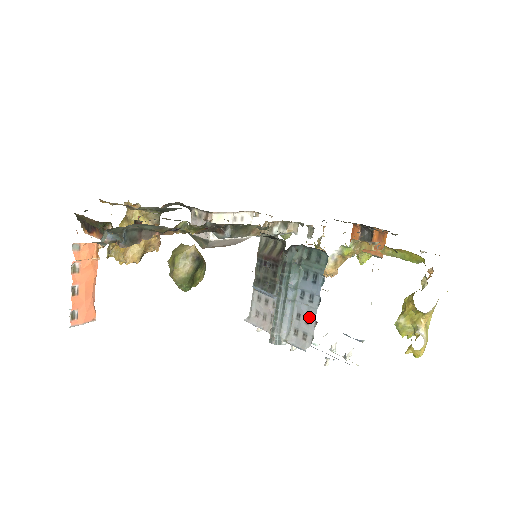
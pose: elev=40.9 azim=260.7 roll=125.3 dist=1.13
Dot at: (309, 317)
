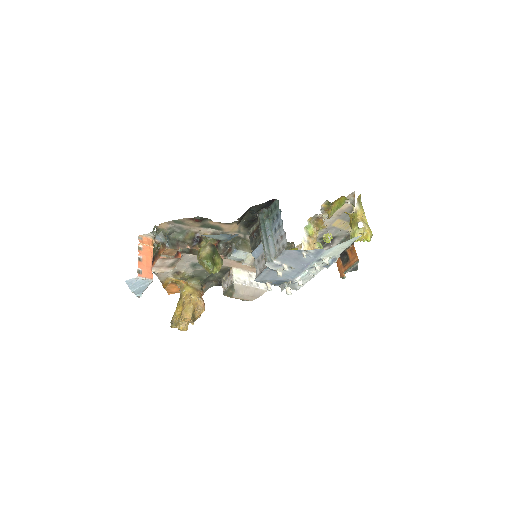
Dot at: (281, 235)
